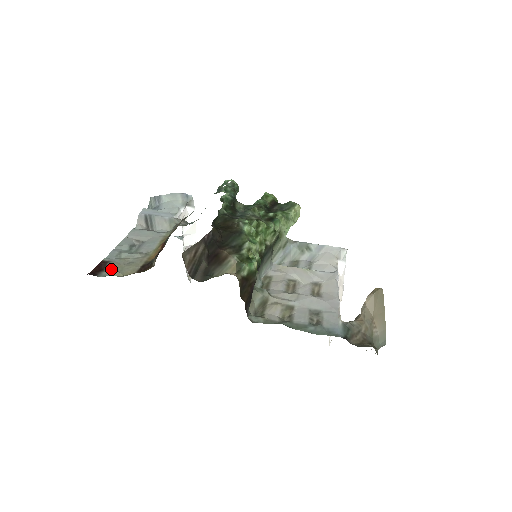
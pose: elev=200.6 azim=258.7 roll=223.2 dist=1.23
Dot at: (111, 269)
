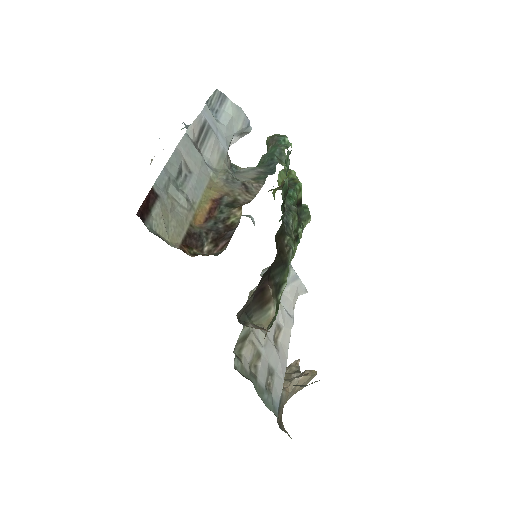
Dot at: (159, 217)
